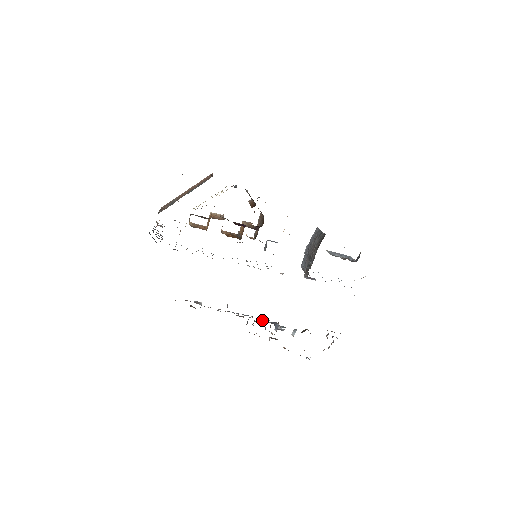
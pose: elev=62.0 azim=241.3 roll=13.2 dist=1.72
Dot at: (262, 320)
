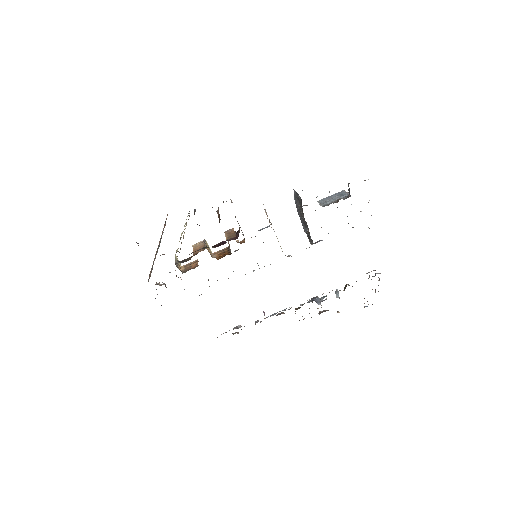
Dot at: (301, 304)
